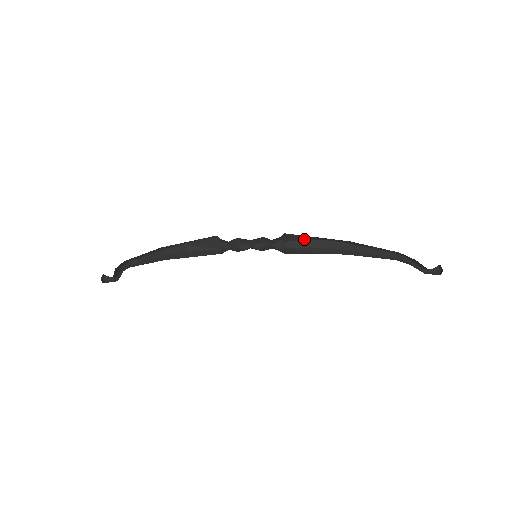
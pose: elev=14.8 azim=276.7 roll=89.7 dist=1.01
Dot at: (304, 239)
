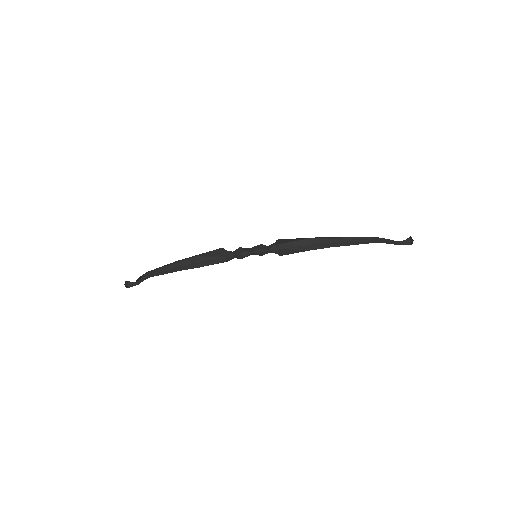
Dot at: (294, 240)
